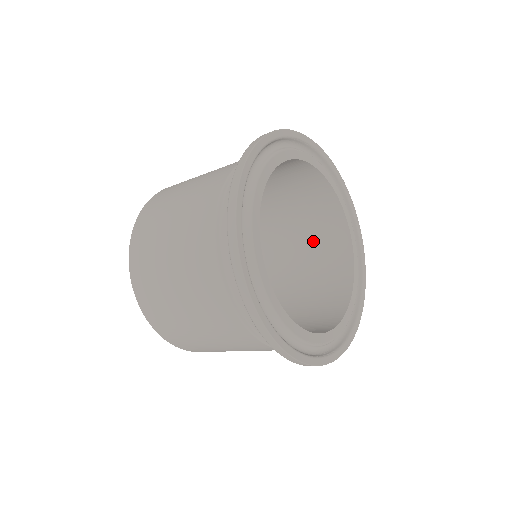
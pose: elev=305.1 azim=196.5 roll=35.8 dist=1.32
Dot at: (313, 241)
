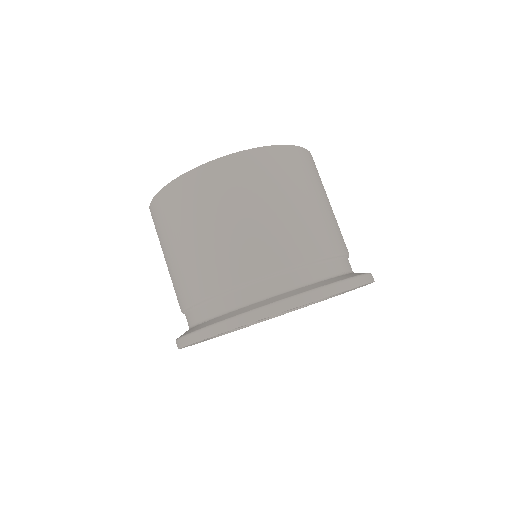
Dot at: occluded
